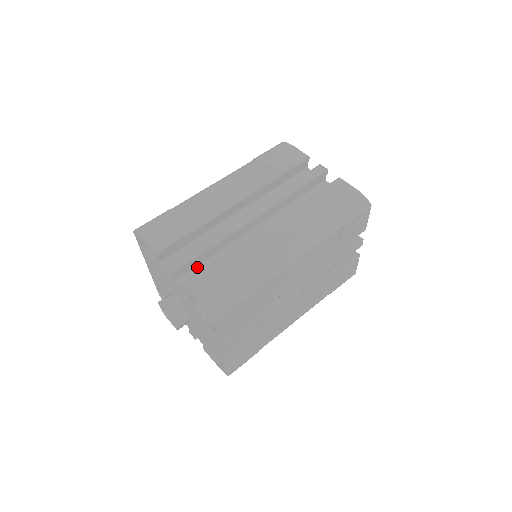
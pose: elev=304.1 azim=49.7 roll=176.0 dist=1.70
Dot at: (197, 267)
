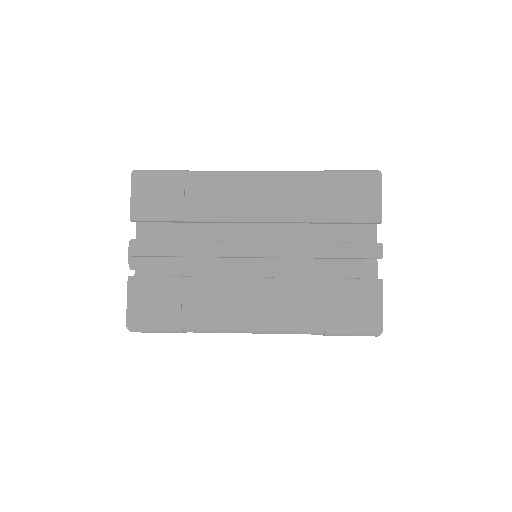
Dot at: occluded
